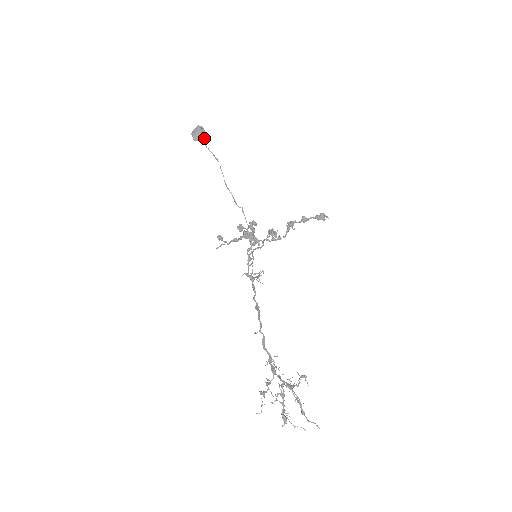
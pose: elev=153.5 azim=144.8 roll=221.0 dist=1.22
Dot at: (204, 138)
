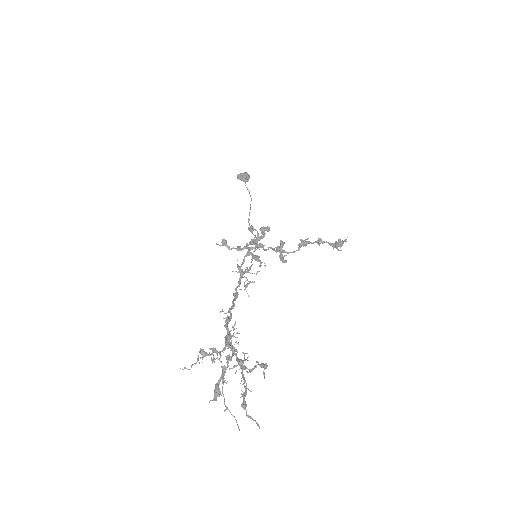
Dot at: (247, 179)
